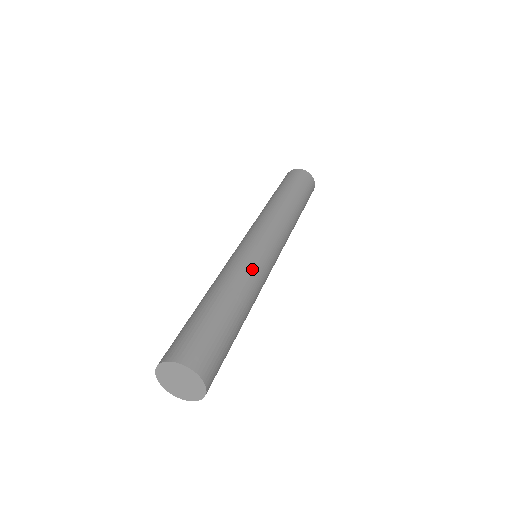
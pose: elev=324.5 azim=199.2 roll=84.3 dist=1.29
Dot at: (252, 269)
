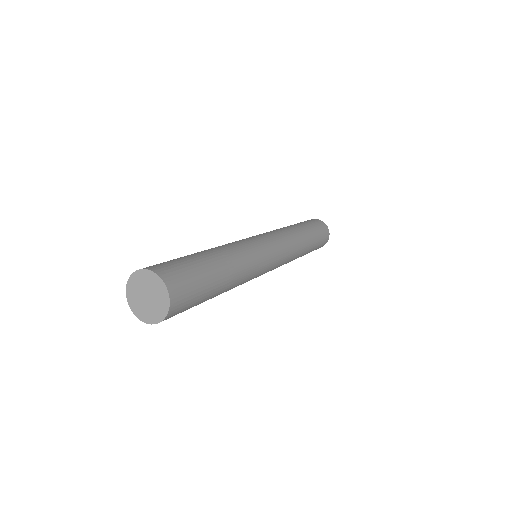
Dot at: (229, 243)
